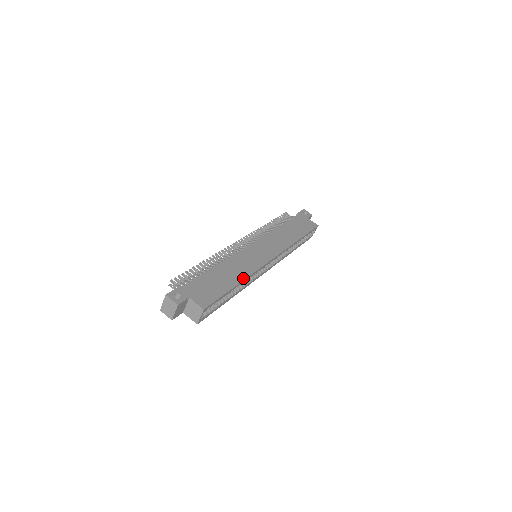
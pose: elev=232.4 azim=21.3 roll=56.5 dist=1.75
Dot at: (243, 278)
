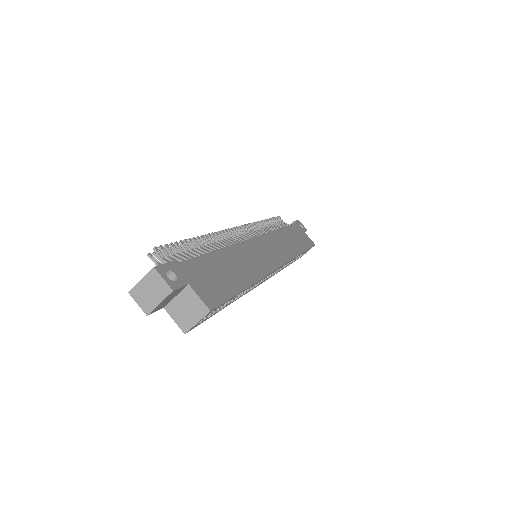
Dot at: (254, 279)
